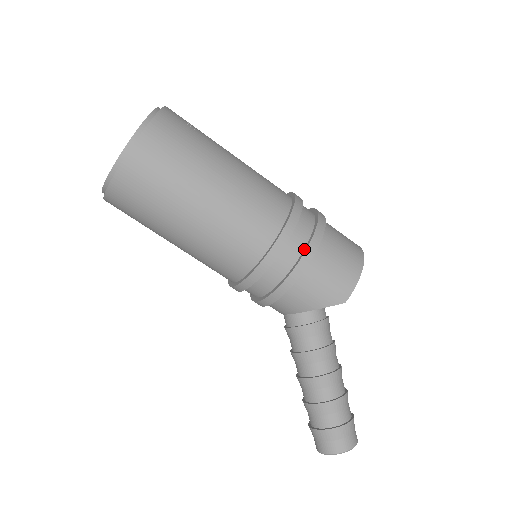
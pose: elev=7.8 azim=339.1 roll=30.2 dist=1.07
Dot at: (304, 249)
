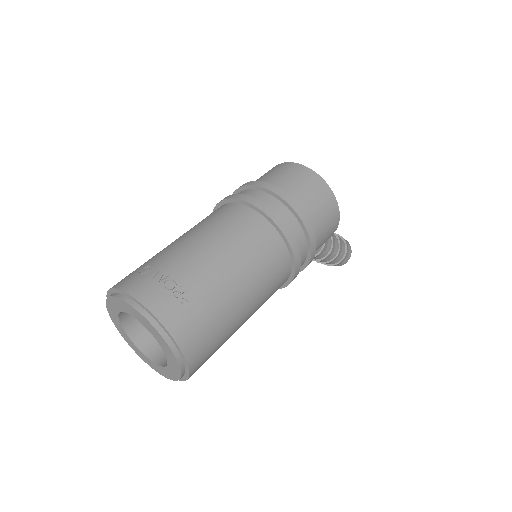
Dot at: (308, 251)
